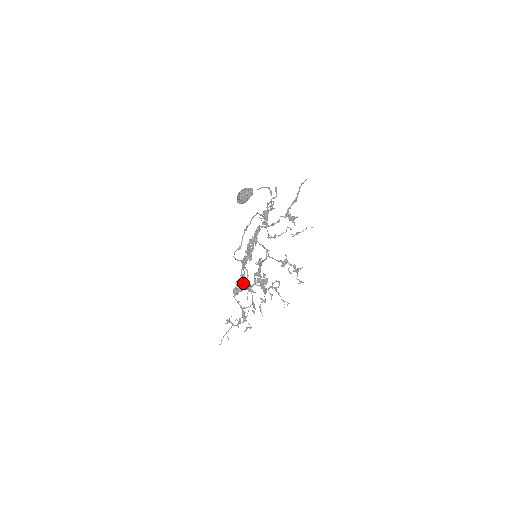
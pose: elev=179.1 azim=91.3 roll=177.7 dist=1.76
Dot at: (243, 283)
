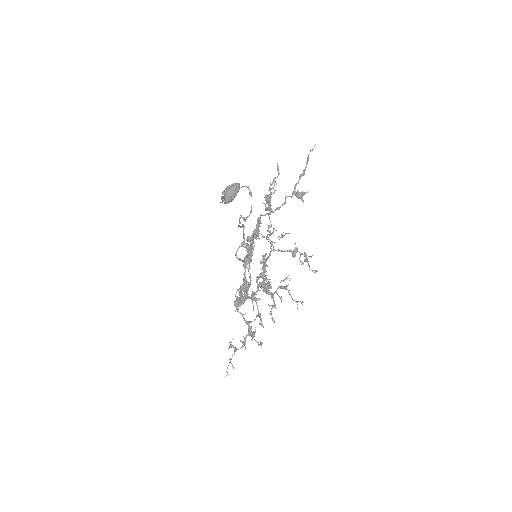
Dot at: (247, 290)
